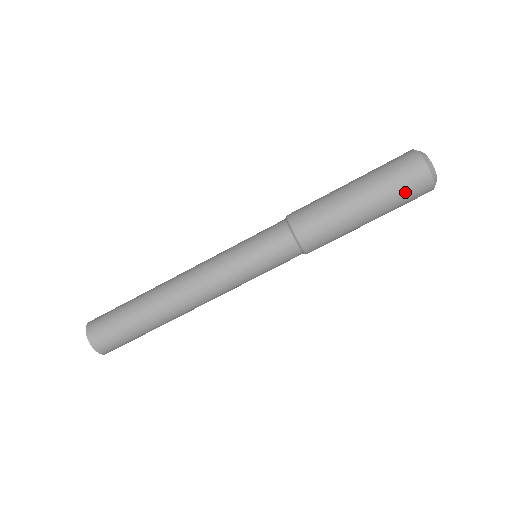
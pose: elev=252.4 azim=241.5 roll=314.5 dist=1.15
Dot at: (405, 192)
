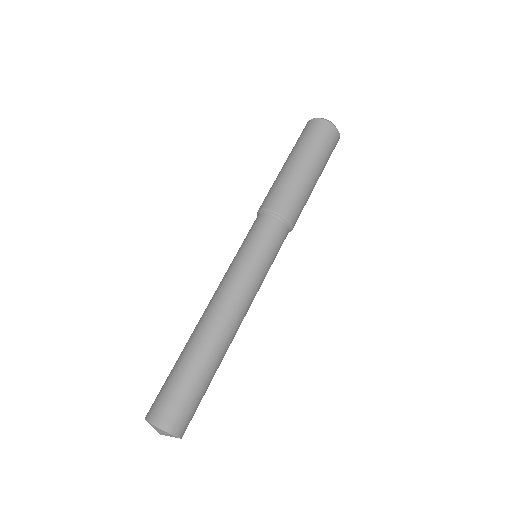
Dot at: (304, 136)
